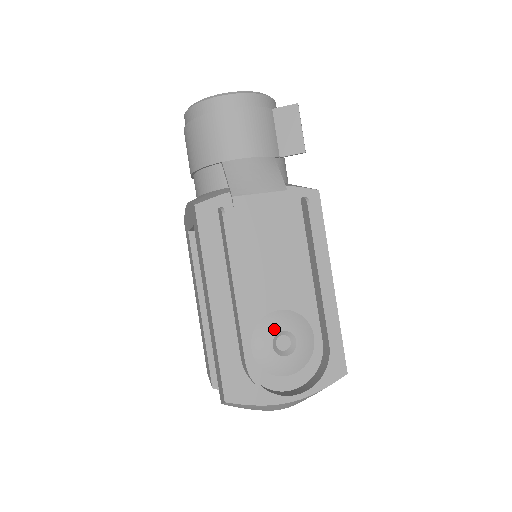
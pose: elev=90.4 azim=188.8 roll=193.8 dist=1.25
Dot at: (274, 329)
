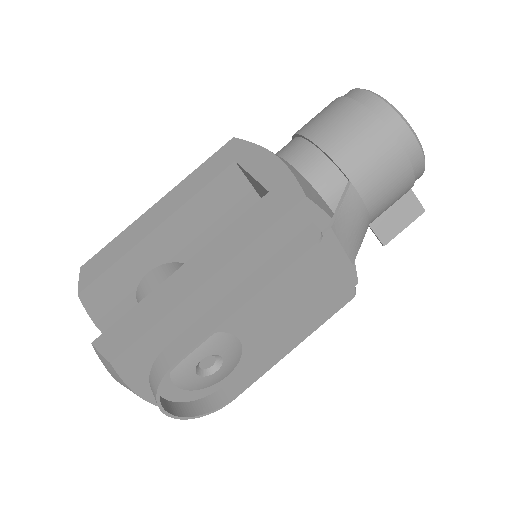
Dot at: (218, 349)
